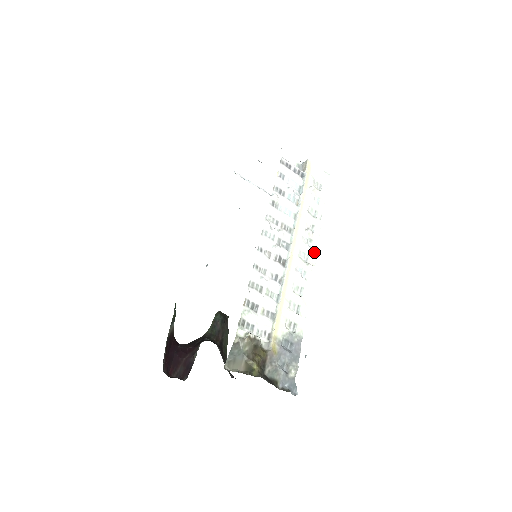
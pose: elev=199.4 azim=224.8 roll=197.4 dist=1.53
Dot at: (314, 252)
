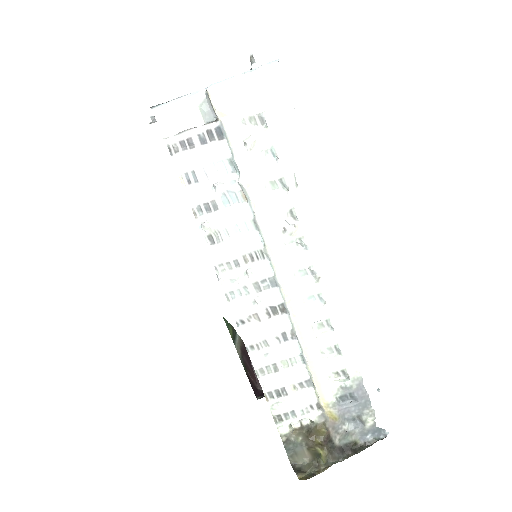
Dot at: (316, 252)
